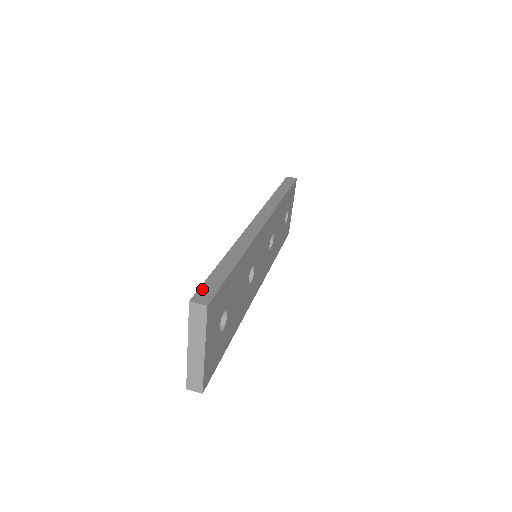
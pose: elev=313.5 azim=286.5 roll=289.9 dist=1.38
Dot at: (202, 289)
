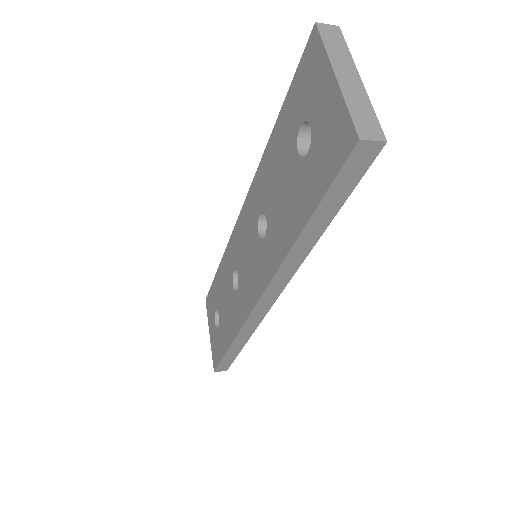
Dot at: (307, 54)
